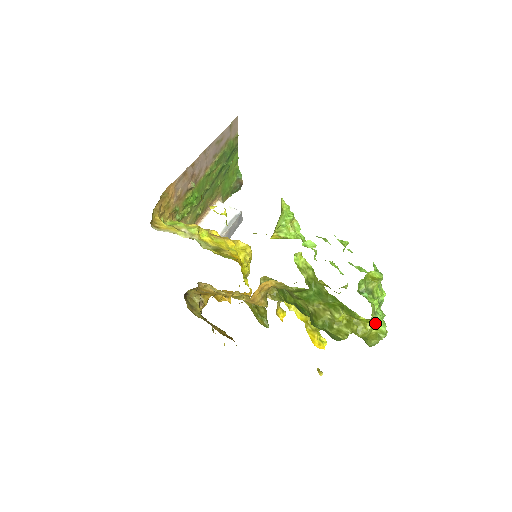
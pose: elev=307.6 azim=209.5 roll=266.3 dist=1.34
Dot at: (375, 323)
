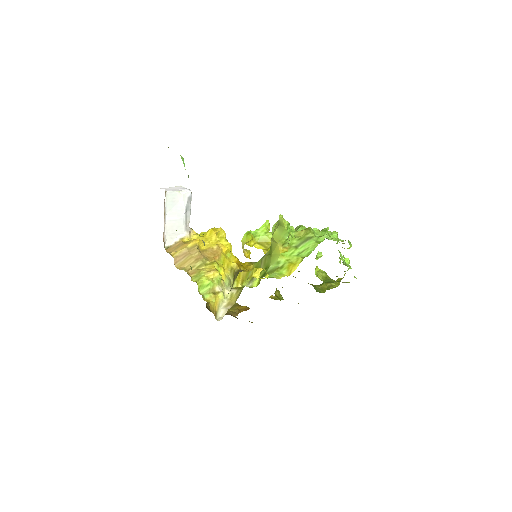
Dot at: occluded
